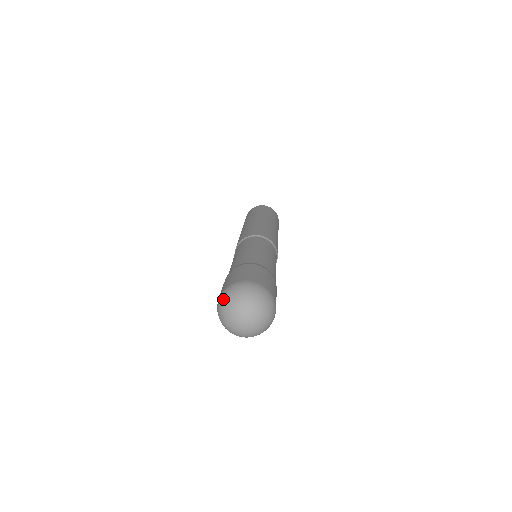
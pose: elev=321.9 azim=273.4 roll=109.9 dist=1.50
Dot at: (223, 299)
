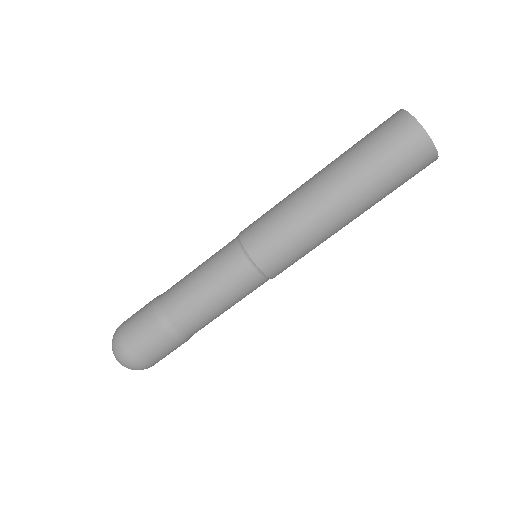
Dot at: (112, 339)
